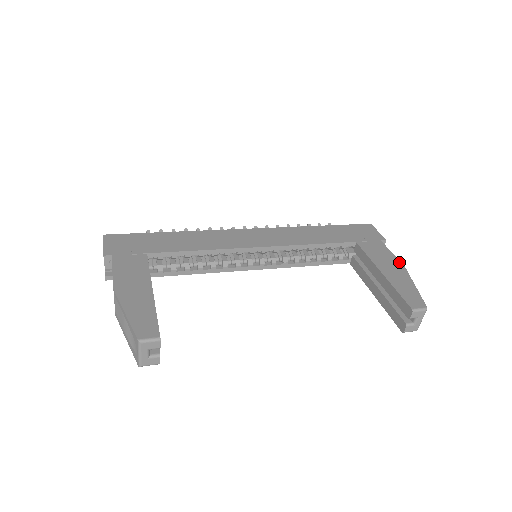
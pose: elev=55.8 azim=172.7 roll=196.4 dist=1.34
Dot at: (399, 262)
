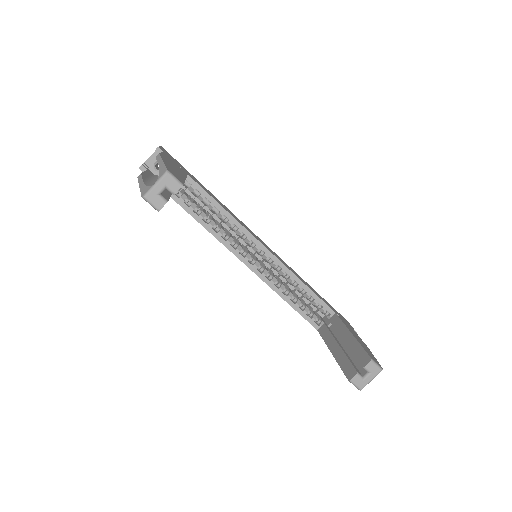
Dot at: (365, 344)
